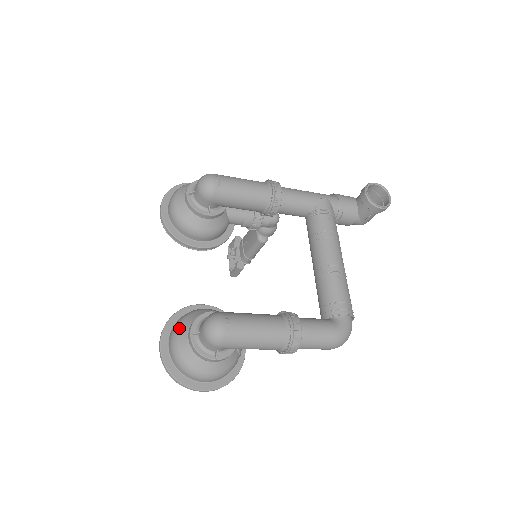
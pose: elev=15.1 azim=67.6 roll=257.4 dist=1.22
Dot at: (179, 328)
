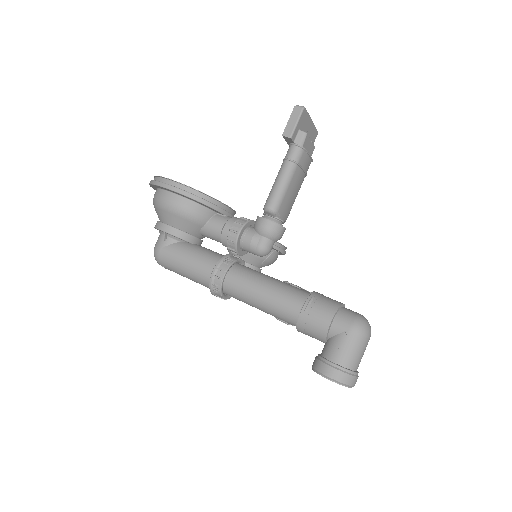
Dot at: occluded
